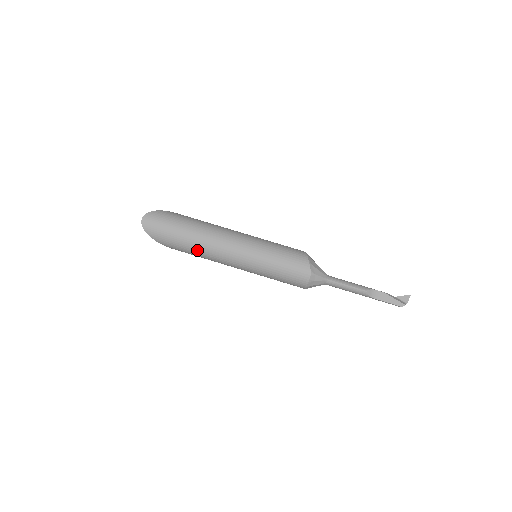
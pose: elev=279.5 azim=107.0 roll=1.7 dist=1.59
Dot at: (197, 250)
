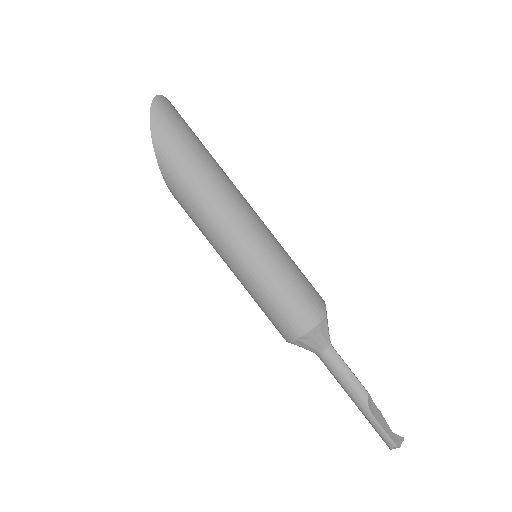
Dot at: (200, 182)
